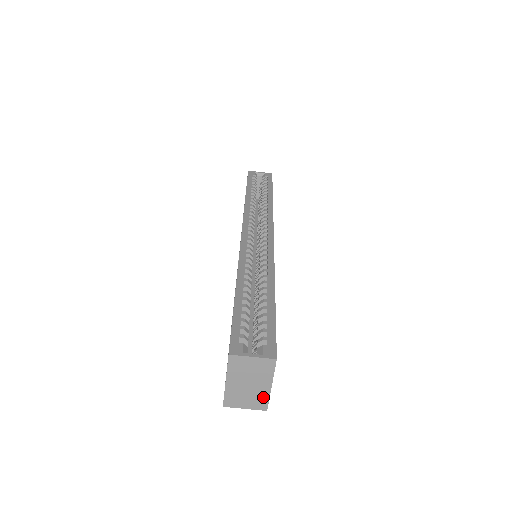
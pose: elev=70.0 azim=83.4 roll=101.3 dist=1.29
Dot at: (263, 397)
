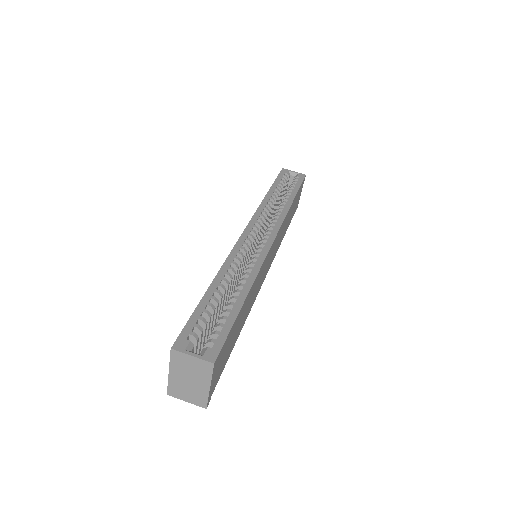
Dot at: (202, 395)
